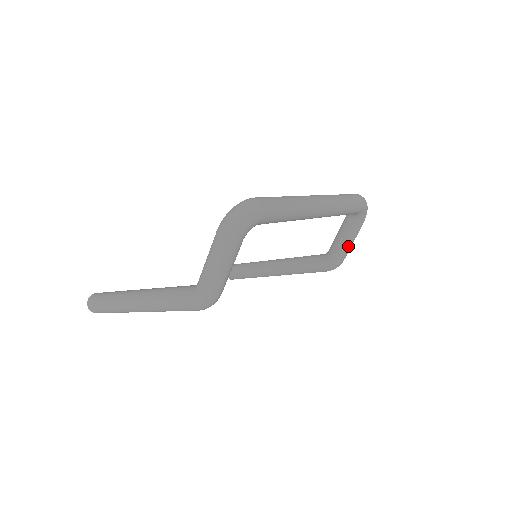
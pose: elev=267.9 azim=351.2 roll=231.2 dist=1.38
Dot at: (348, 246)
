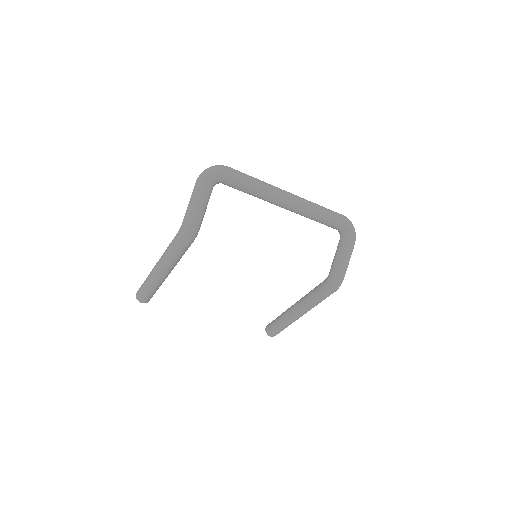
Dot at: (342, 262)
